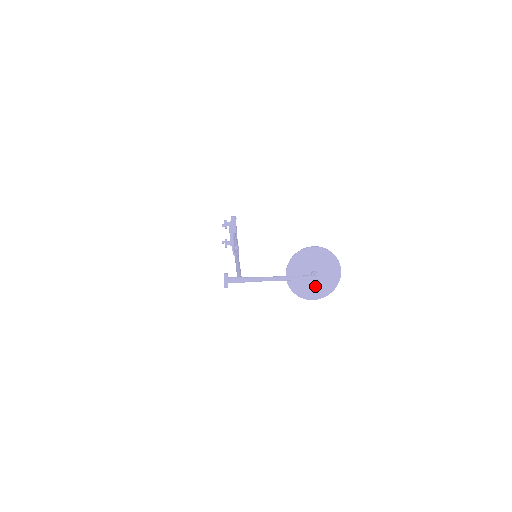
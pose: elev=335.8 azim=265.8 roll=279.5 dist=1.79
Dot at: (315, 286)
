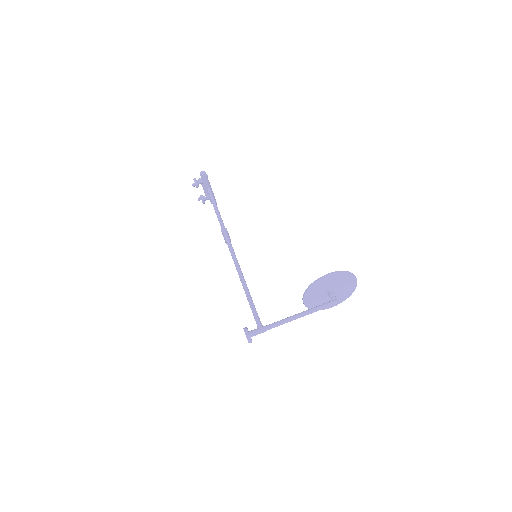
Dot at: occluded
